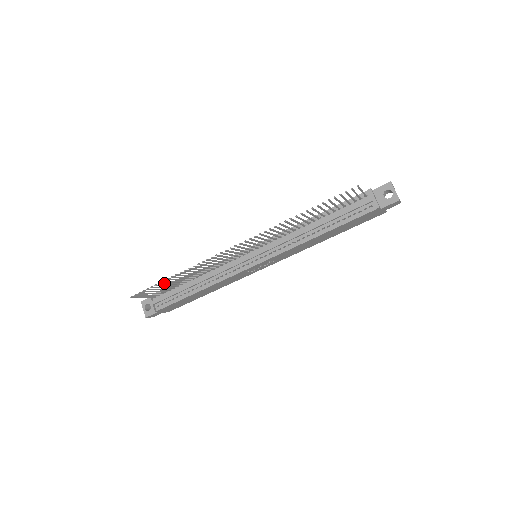
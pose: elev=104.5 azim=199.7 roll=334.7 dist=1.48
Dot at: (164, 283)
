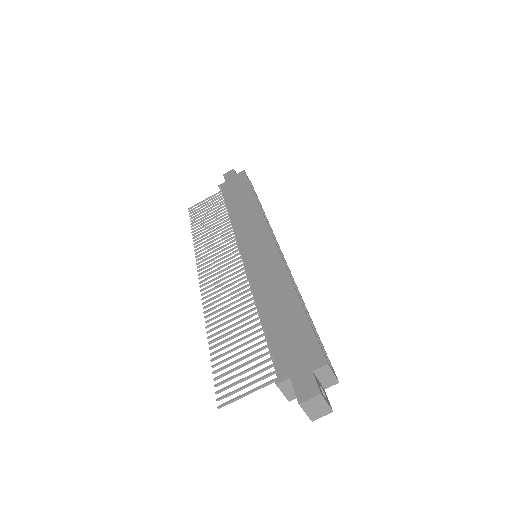
Dot at: (198, 223)
